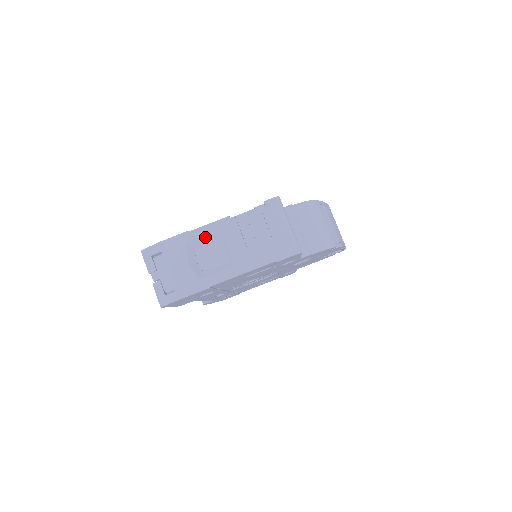
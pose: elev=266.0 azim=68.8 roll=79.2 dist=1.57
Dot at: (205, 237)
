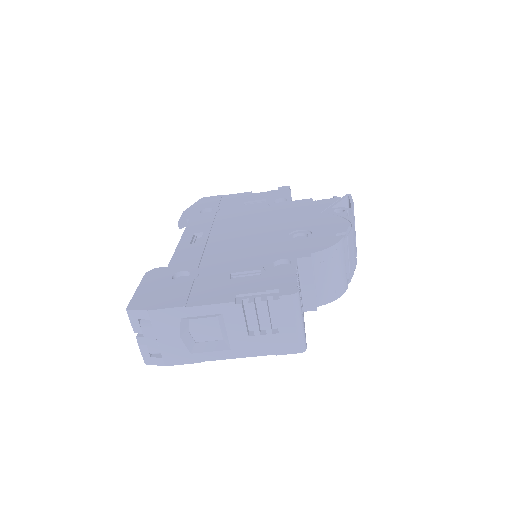
Dot at: (203, 316)
